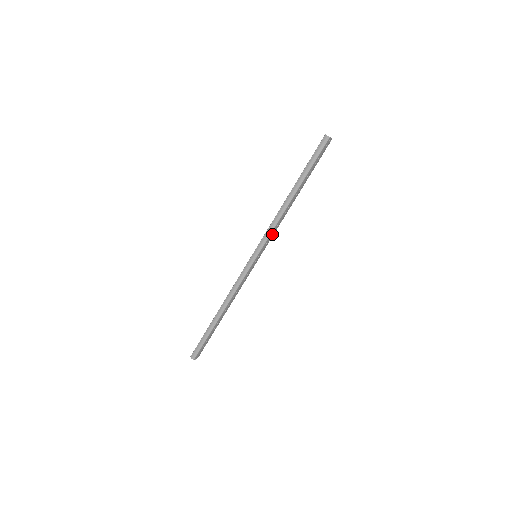
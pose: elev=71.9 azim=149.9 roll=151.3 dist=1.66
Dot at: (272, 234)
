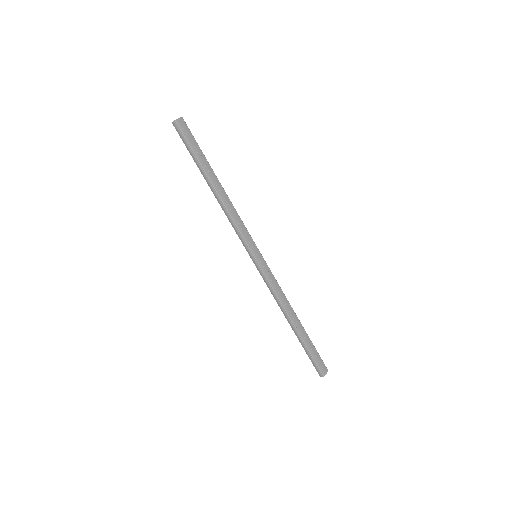
Dot at: (242, 229)
